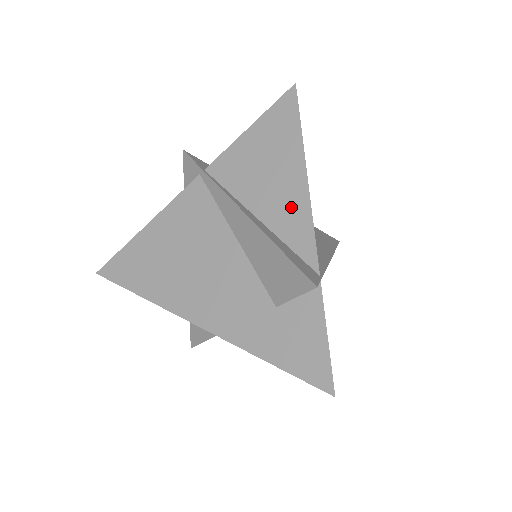
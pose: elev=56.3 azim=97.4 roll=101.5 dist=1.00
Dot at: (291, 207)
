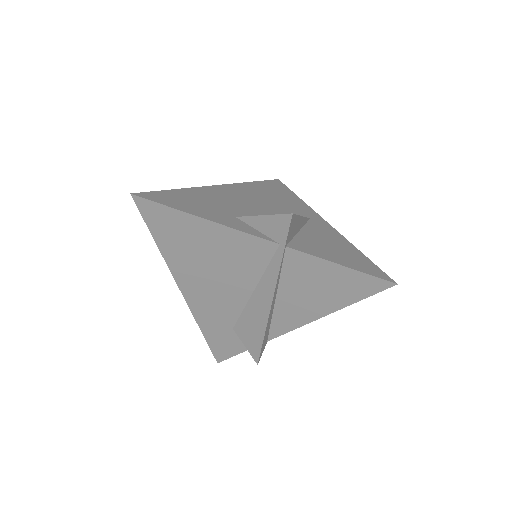
Dot at: (297, 316)
